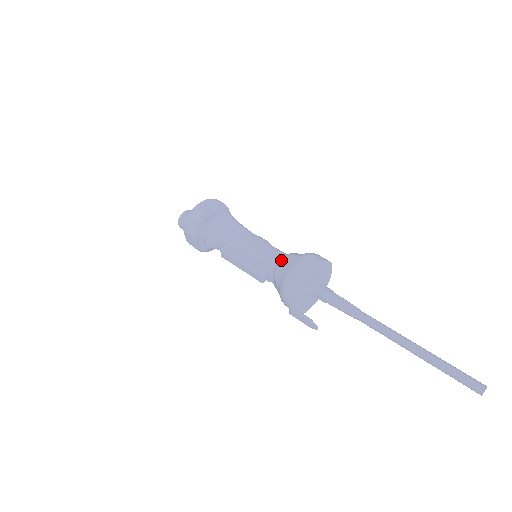
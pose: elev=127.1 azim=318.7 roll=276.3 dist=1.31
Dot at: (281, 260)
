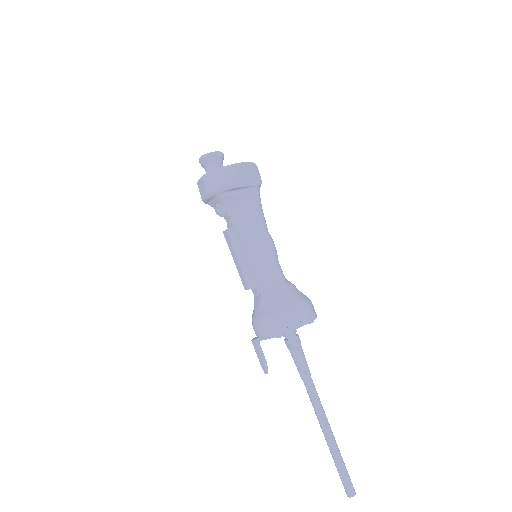
Dot at: (277, 289)
